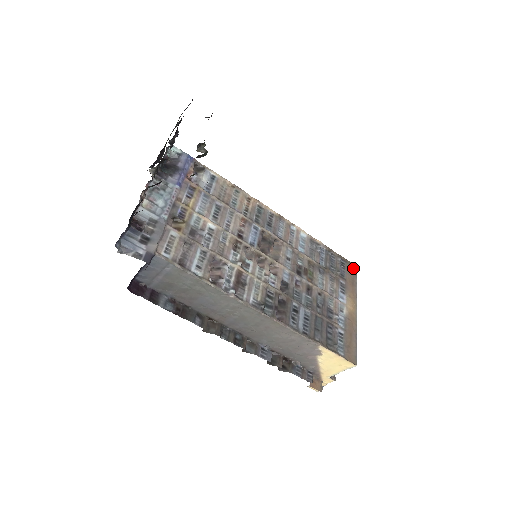
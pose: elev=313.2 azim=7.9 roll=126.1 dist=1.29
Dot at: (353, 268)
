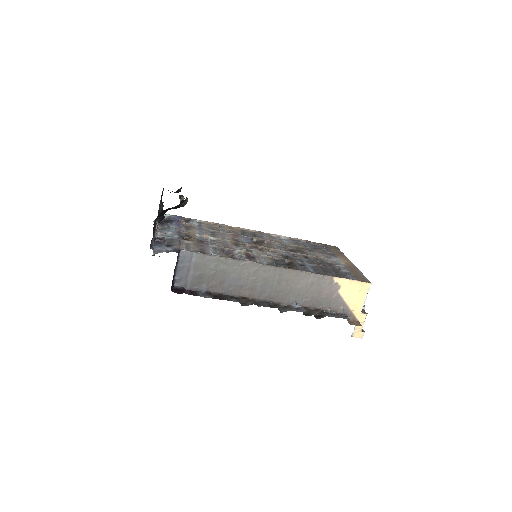
Dot at: (334, 247)
